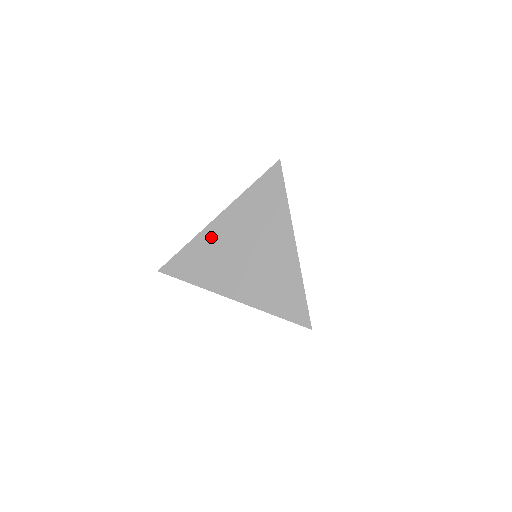
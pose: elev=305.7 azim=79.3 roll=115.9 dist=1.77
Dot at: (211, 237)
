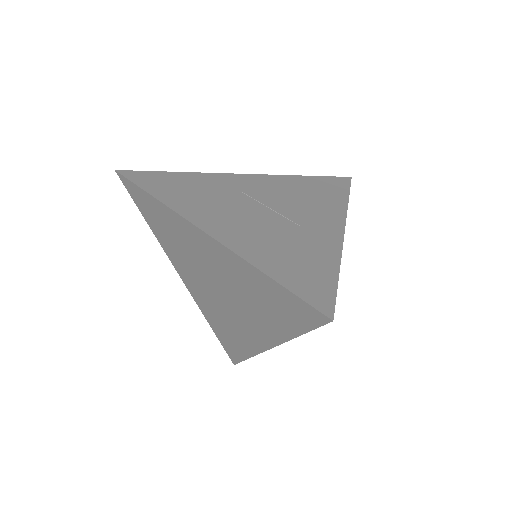
Dot at: (186, 232)
